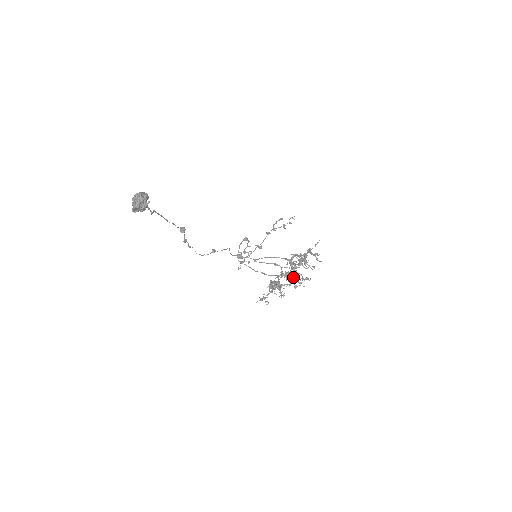
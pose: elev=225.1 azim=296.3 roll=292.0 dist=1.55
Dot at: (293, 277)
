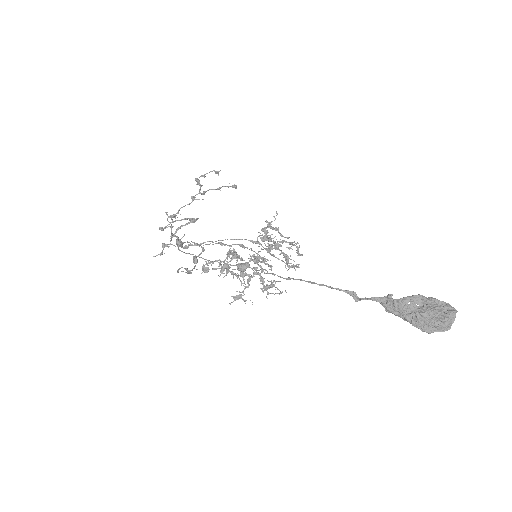
Dot at: (258, 260)
